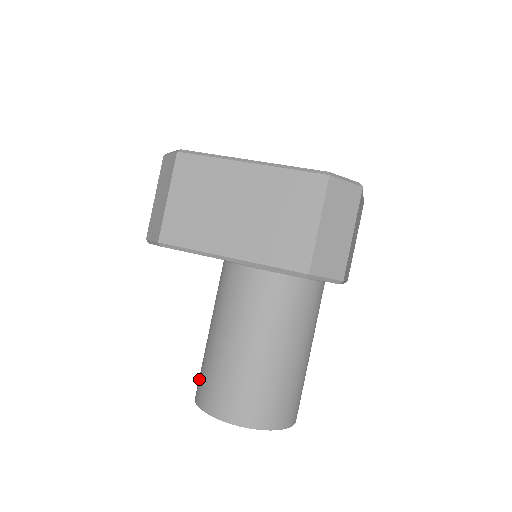
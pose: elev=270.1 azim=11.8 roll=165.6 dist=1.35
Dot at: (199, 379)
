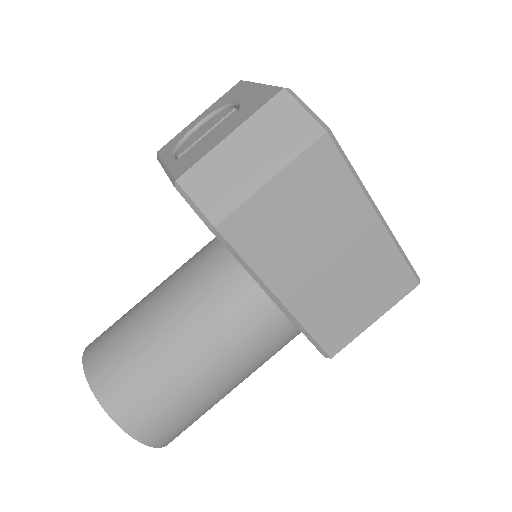
Dot at: (110, 362)
